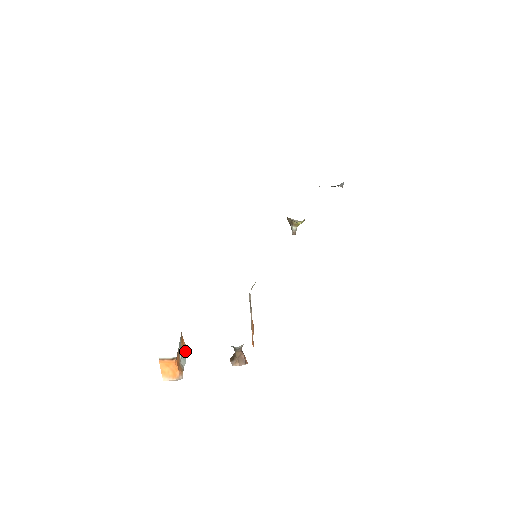
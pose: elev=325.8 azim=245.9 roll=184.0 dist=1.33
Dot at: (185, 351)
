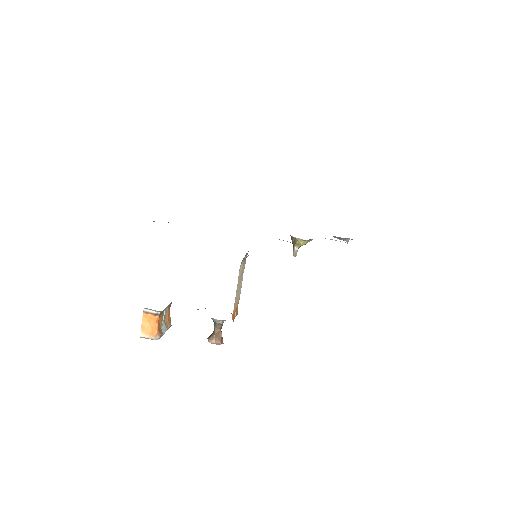
Dot at: (168, 323)
